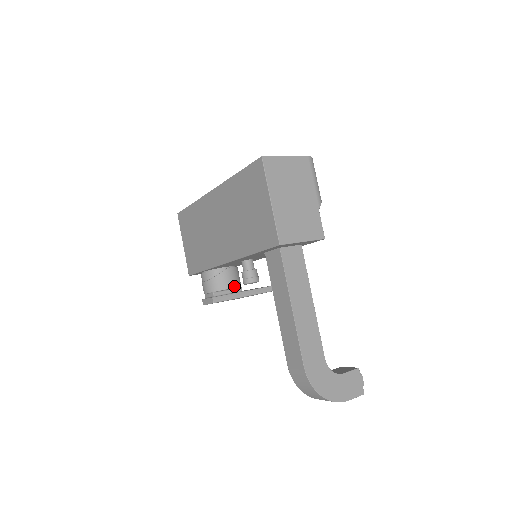
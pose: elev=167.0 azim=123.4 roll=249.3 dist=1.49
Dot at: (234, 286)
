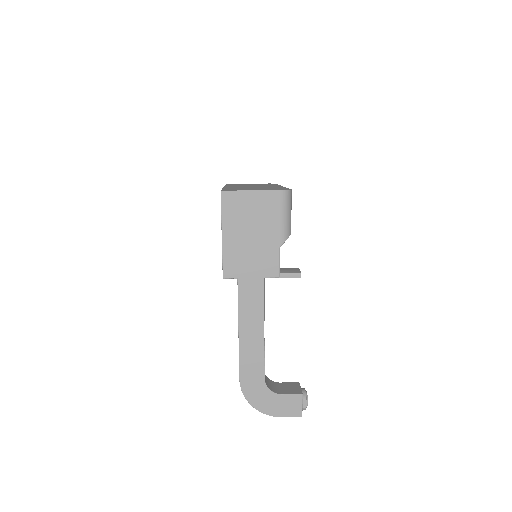
Dot at: occluded
